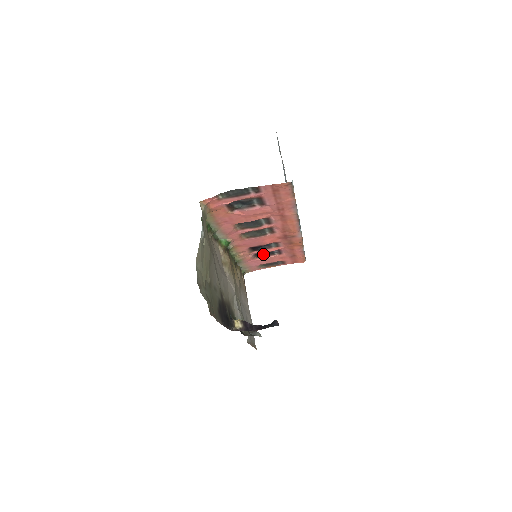
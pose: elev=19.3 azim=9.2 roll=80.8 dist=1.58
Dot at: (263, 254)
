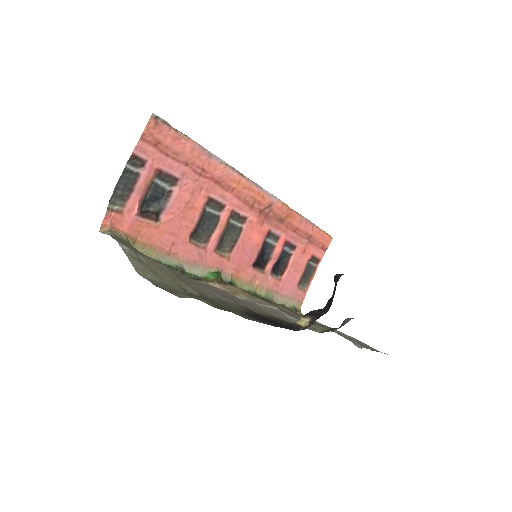
Dot at: (281, 266)
